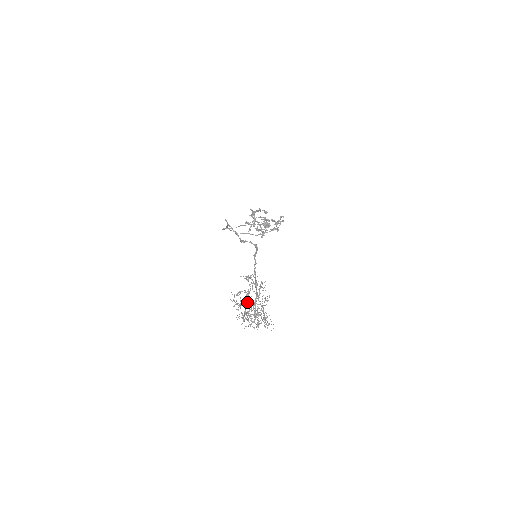
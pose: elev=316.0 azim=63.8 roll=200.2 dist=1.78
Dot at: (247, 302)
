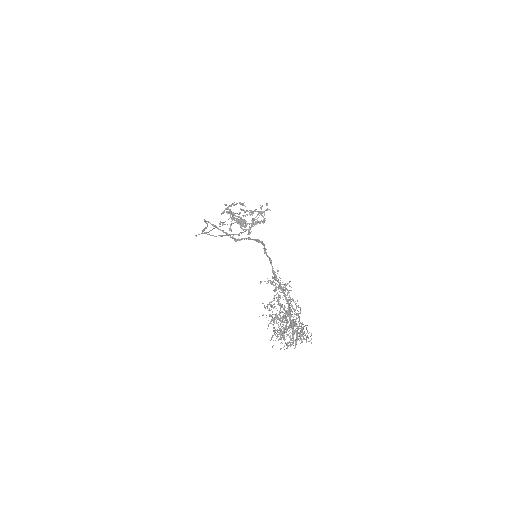
Dot at: occluded
